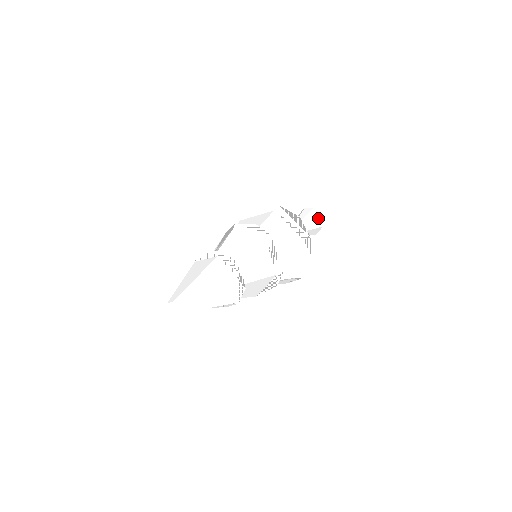
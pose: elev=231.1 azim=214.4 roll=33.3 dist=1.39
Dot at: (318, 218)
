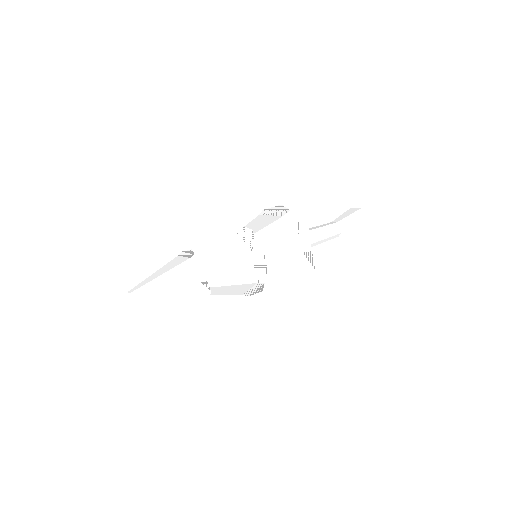
Dot at: (354, 211)
